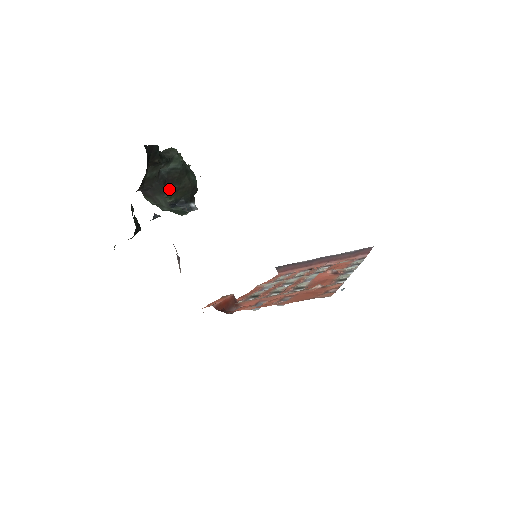
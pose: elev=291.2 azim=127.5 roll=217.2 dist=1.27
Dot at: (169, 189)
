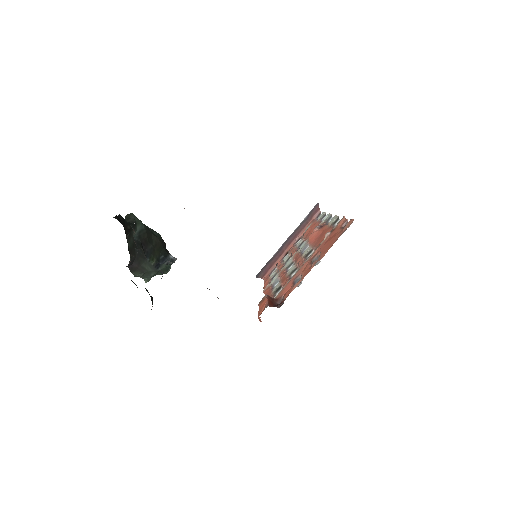
Dot at: (148, 252)
